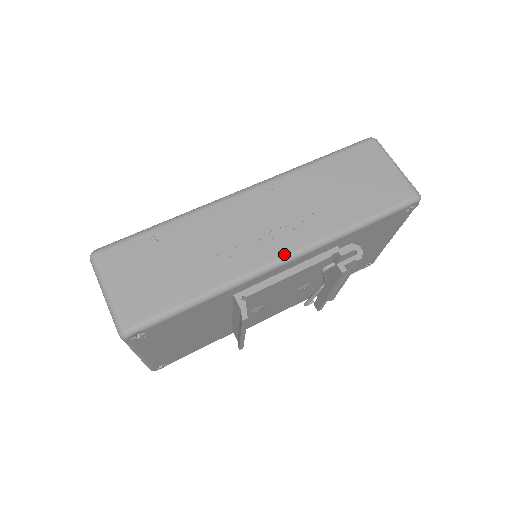
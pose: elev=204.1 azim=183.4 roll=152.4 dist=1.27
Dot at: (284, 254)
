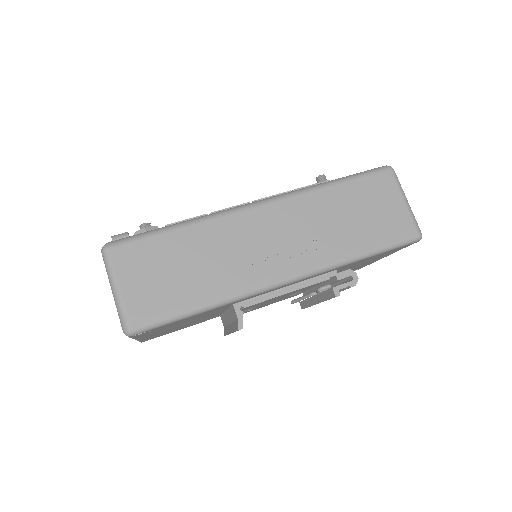
Dot at: (287, 276)
